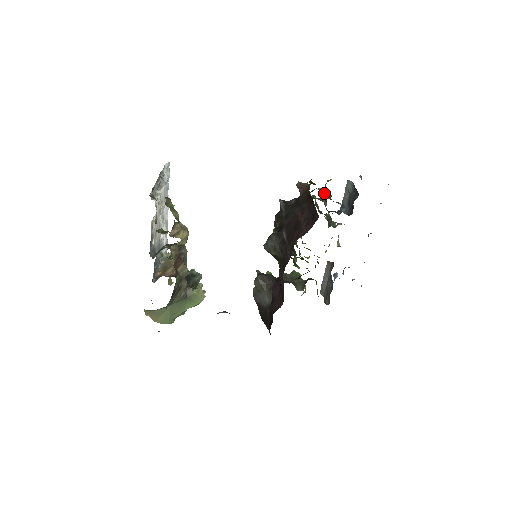
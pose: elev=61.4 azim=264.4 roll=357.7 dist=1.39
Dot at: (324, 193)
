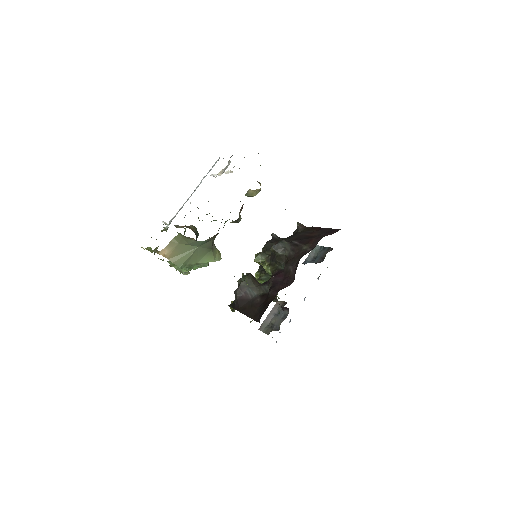
Dot at: occluded
